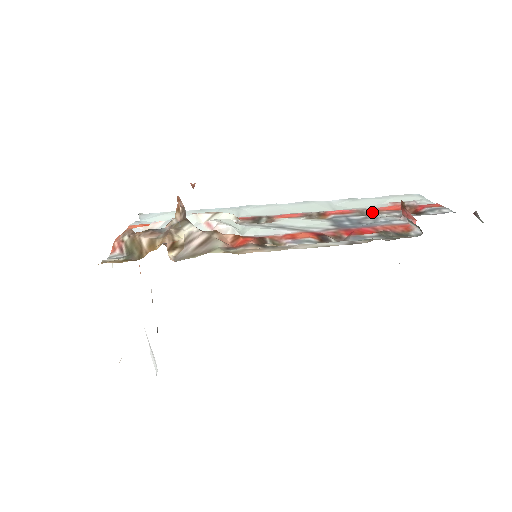
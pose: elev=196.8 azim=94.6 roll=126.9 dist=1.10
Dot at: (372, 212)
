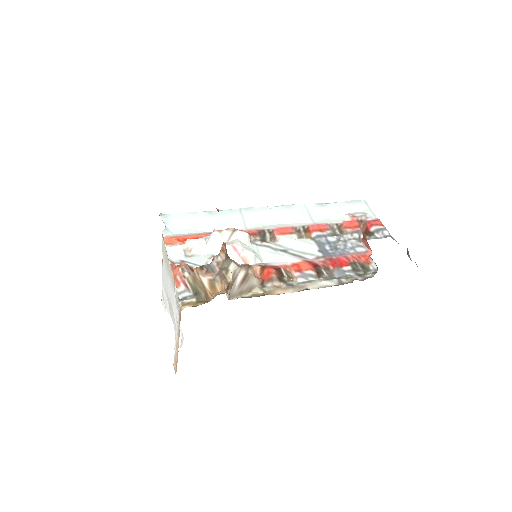
Dot at: (340, 230)
